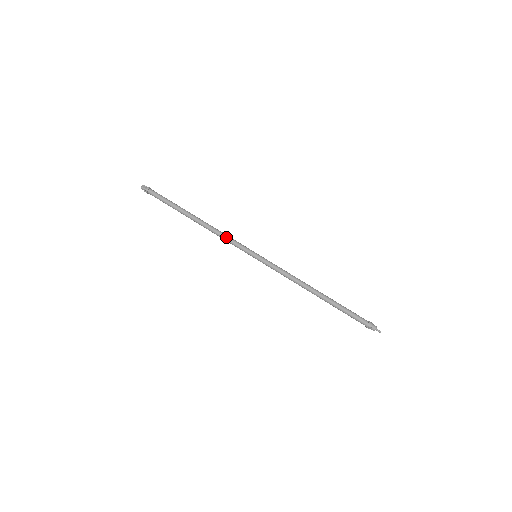
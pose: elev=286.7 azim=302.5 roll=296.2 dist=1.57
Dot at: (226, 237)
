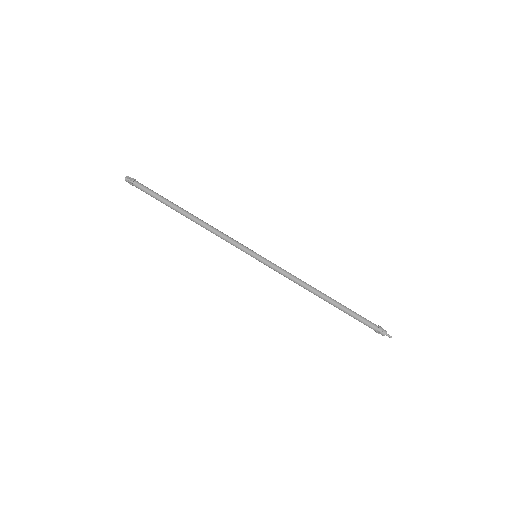
Dot at: (223, 235)
